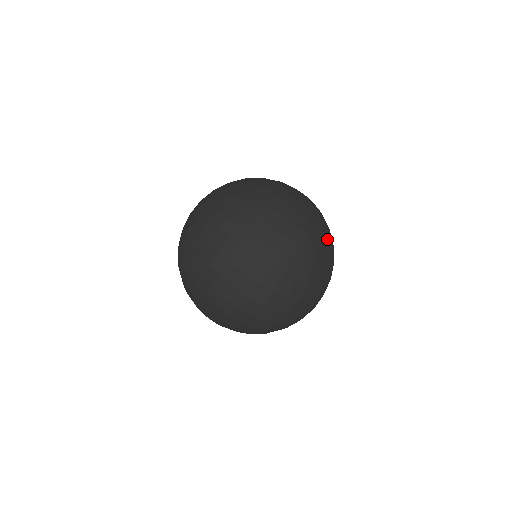
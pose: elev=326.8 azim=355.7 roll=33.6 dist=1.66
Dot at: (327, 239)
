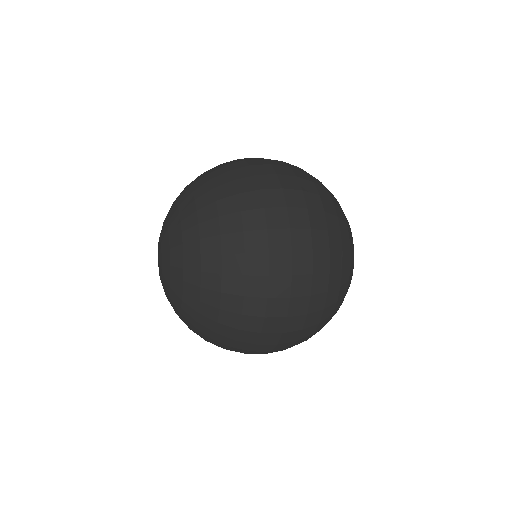
Dot at: occluded
